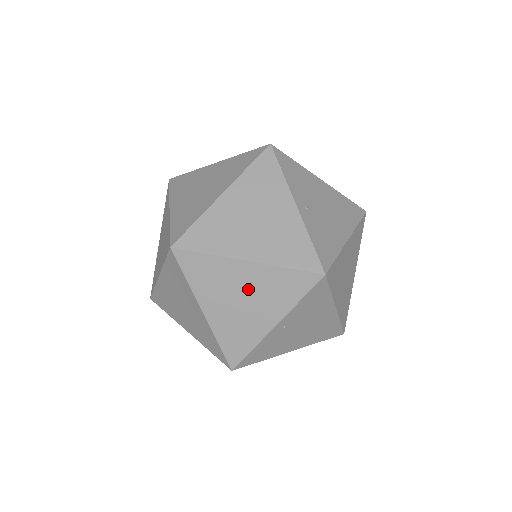
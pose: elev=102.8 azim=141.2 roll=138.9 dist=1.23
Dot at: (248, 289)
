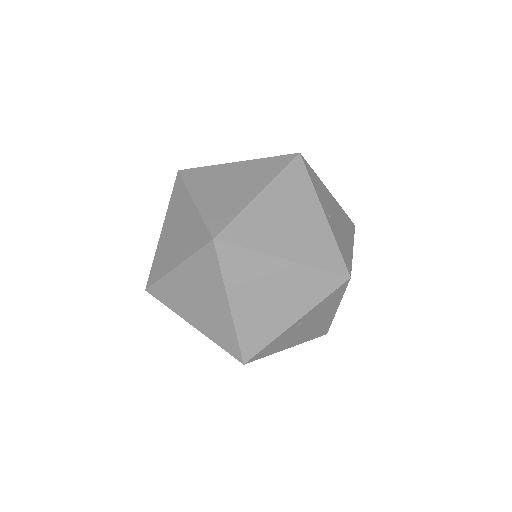
Dot at: (279, 286)
